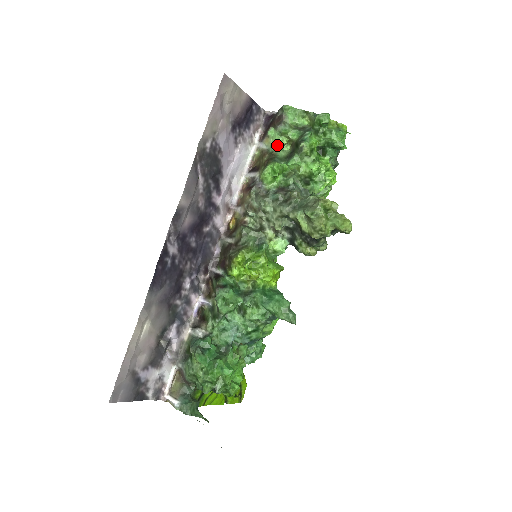
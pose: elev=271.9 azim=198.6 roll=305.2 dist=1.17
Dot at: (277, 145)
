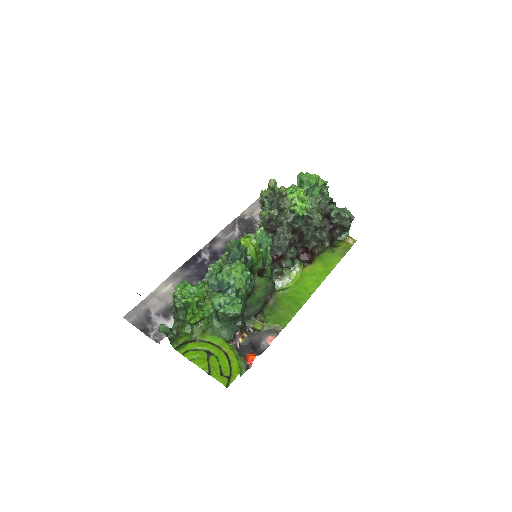
Dot at: occluded
